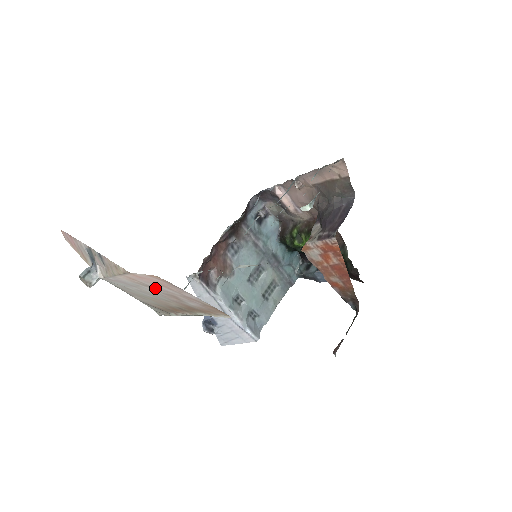
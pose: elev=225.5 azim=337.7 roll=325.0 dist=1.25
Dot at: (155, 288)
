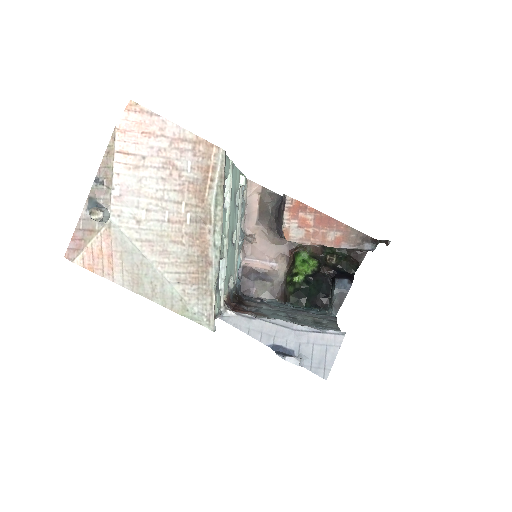
Dot at: (149, 159)
